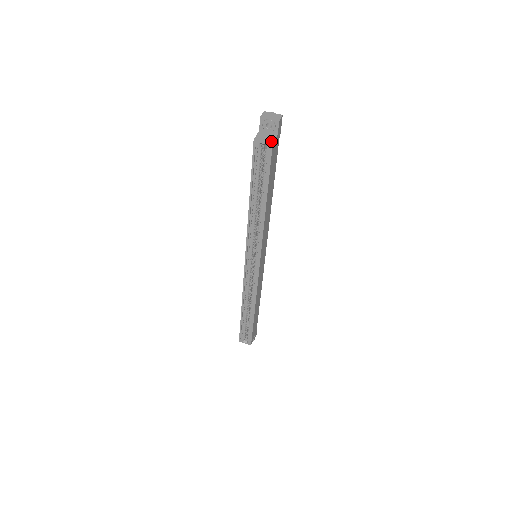
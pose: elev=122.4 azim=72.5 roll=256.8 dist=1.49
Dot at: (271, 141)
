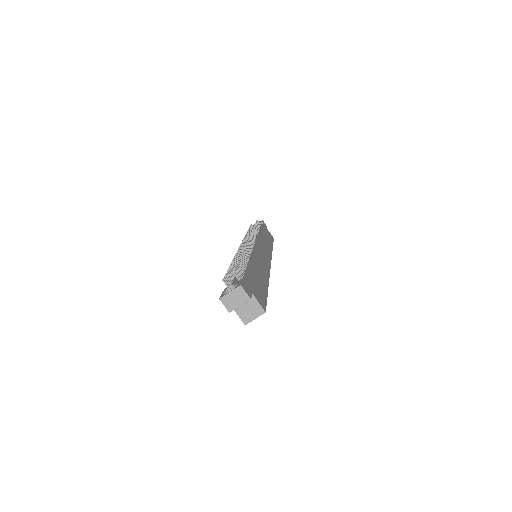
Dot at: (260, 310)
